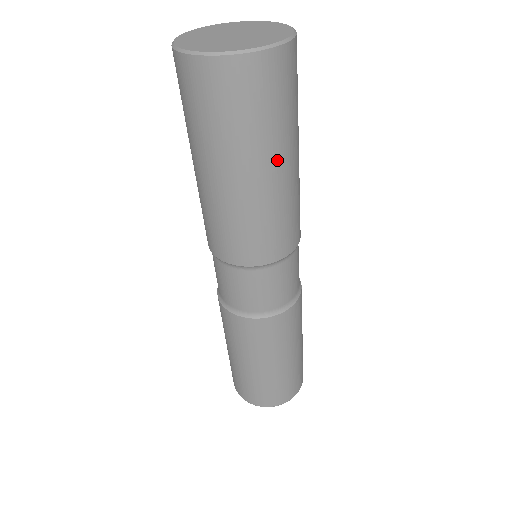
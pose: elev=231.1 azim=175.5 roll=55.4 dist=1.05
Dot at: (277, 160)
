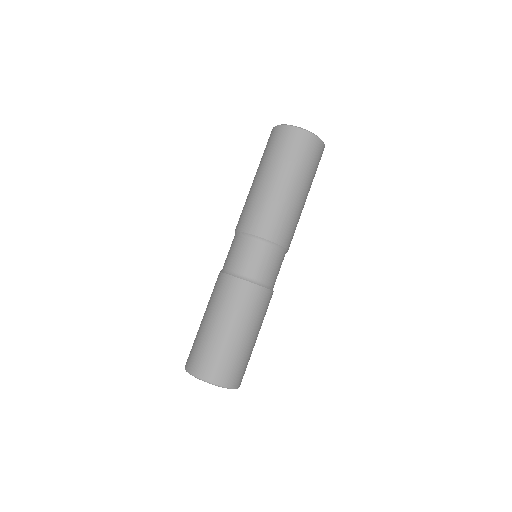
Dot at: (292, 181)
